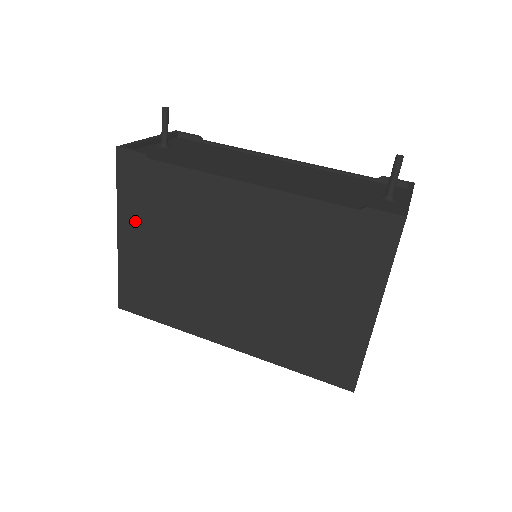
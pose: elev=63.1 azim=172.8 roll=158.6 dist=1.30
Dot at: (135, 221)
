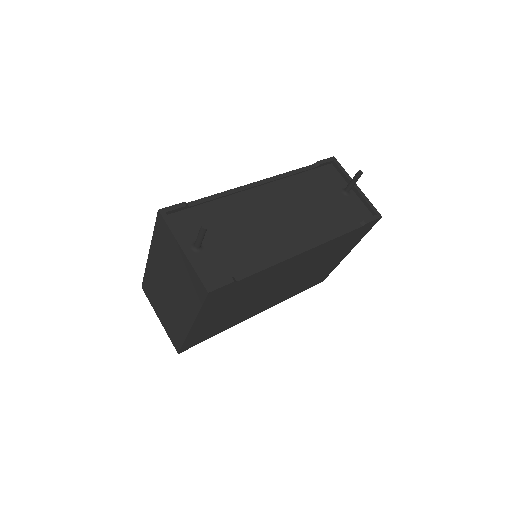
Dot at: (211, 313)
